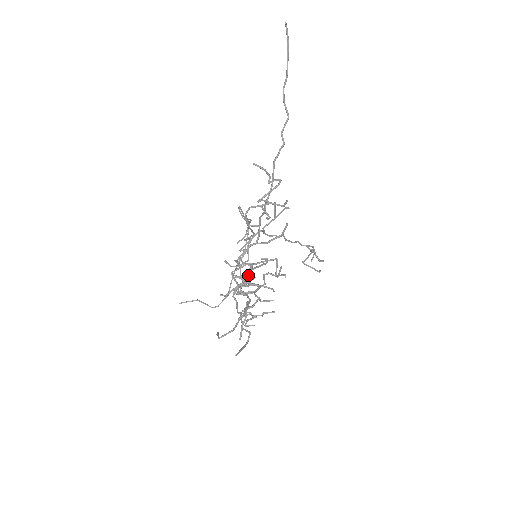
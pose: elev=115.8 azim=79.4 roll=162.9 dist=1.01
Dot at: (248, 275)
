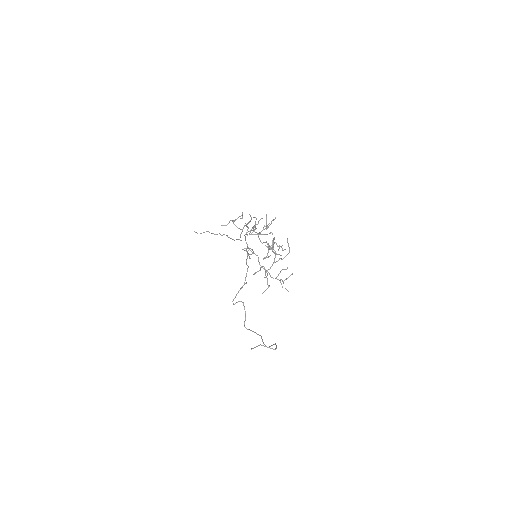
Dot at: (266, 289)
